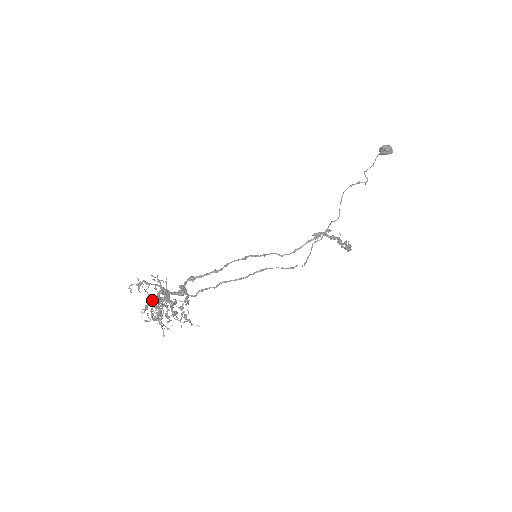
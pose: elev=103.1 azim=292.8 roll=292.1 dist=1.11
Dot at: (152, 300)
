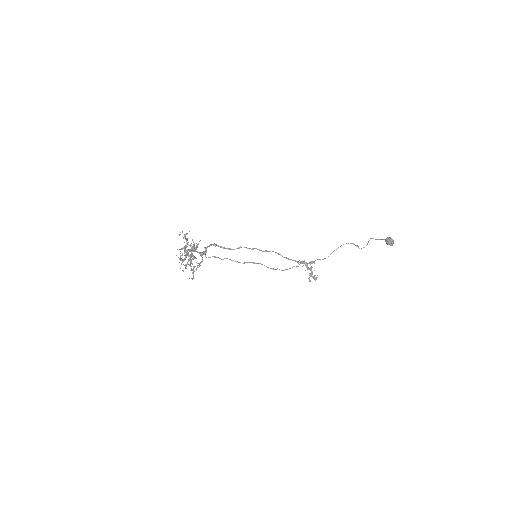
Dot at: (185, 252)
